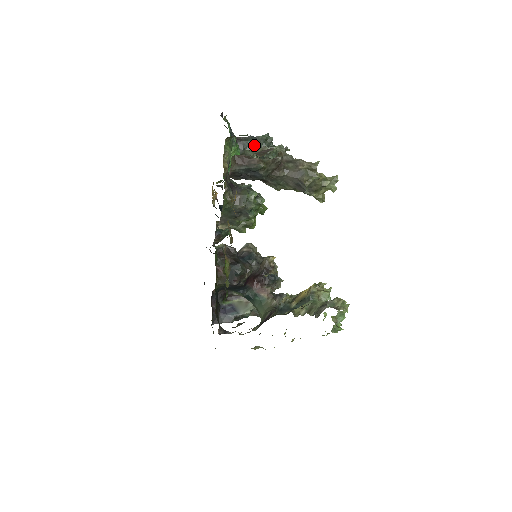
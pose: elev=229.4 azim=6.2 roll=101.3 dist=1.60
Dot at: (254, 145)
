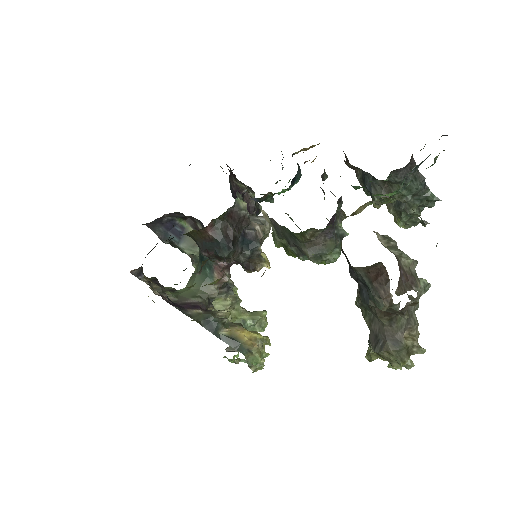
Dot at: (412, 192)
